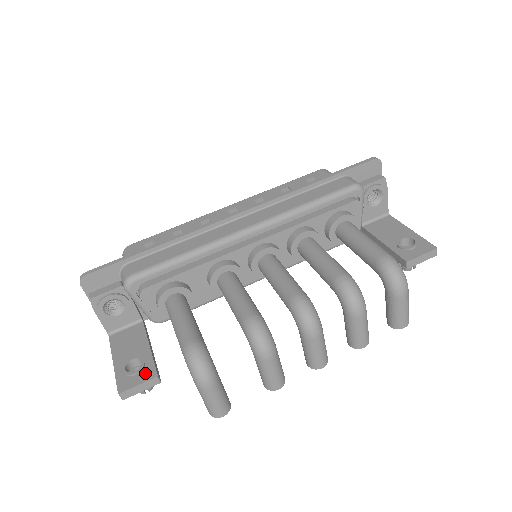
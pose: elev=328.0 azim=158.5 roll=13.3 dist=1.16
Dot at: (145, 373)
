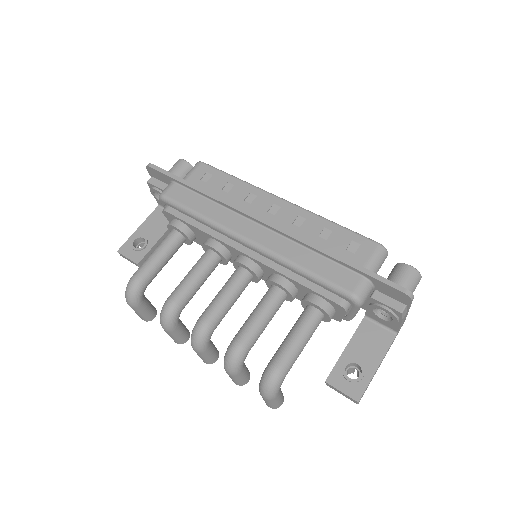
Dot at: (137, 255)
